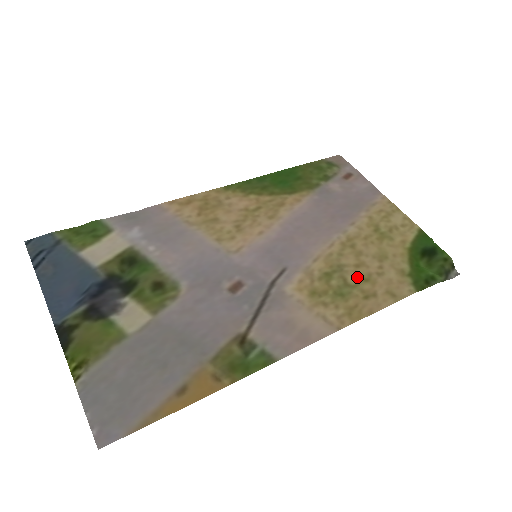
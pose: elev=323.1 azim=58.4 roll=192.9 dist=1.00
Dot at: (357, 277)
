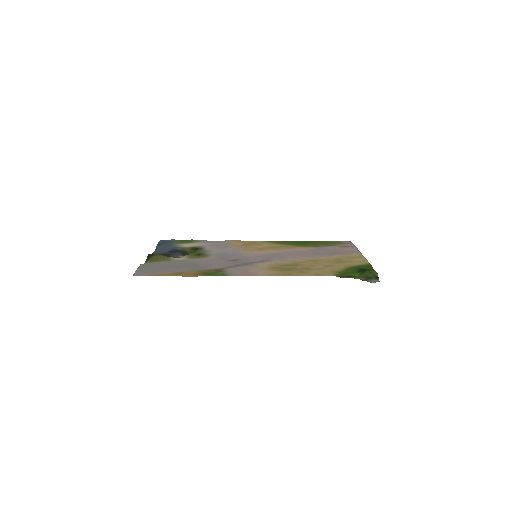
Dot at: (304, 268)
